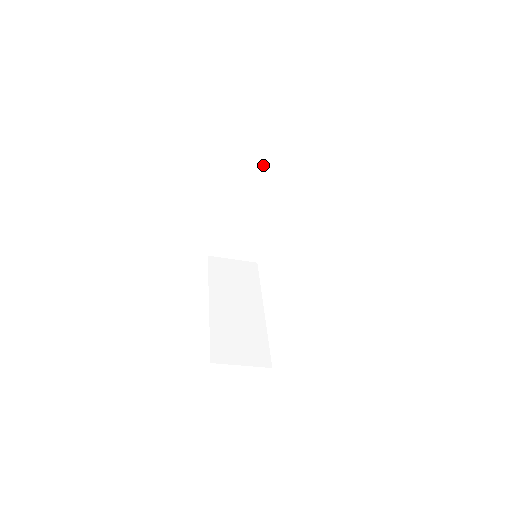
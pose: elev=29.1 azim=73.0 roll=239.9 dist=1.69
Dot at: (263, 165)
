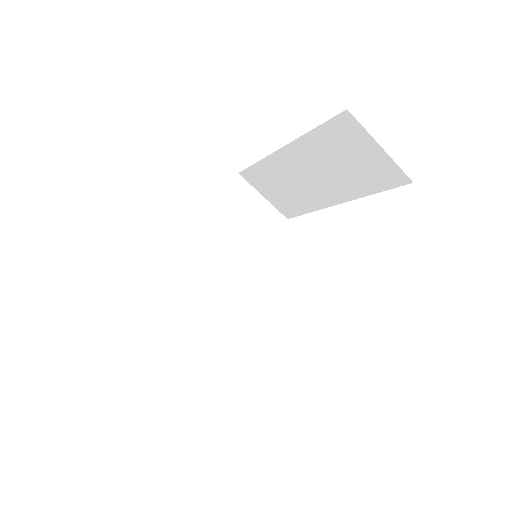
Dot at: (251, 210)
